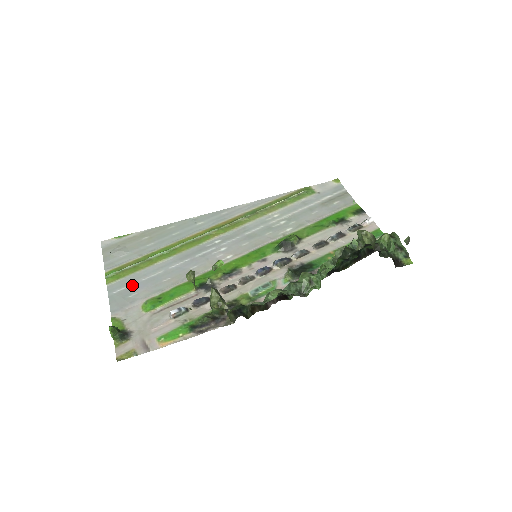
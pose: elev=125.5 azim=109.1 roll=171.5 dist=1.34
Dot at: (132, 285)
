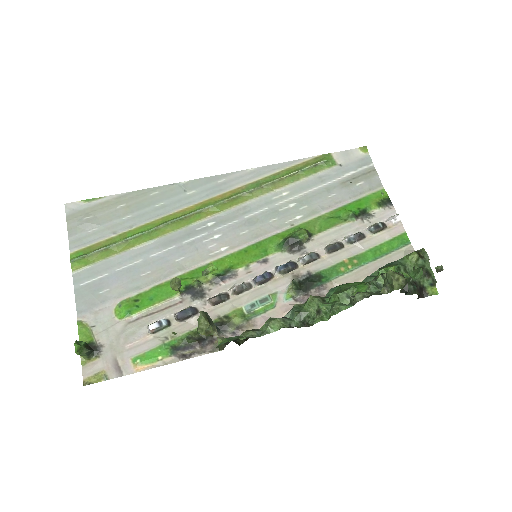
Dot at: (103, 276)
